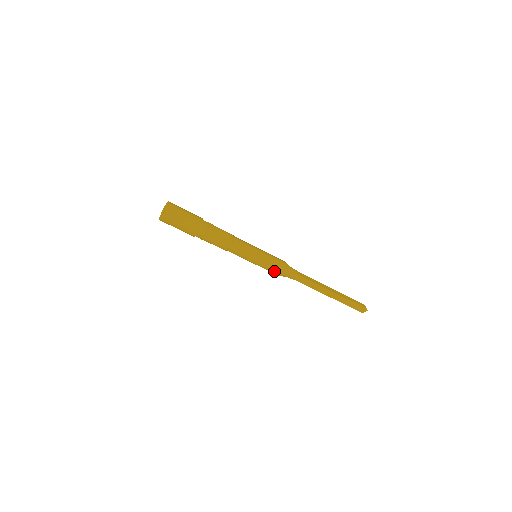
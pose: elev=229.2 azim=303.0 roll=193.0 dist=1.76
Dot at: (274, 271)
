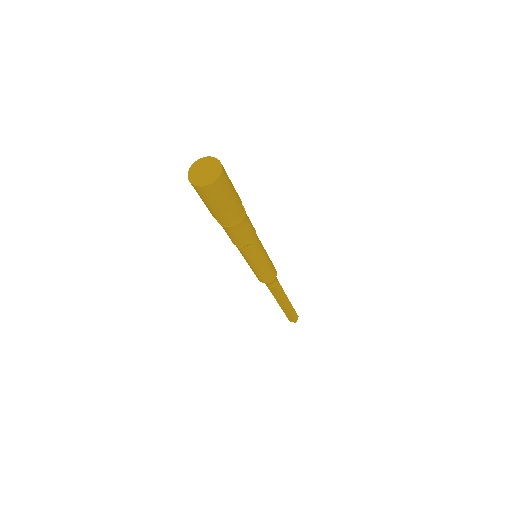
Dot at: (271, 275)
